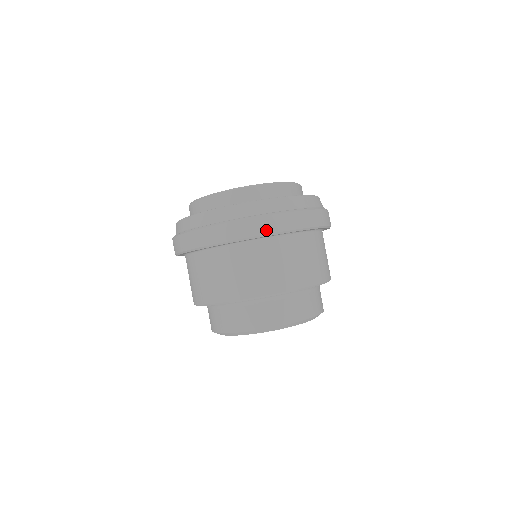
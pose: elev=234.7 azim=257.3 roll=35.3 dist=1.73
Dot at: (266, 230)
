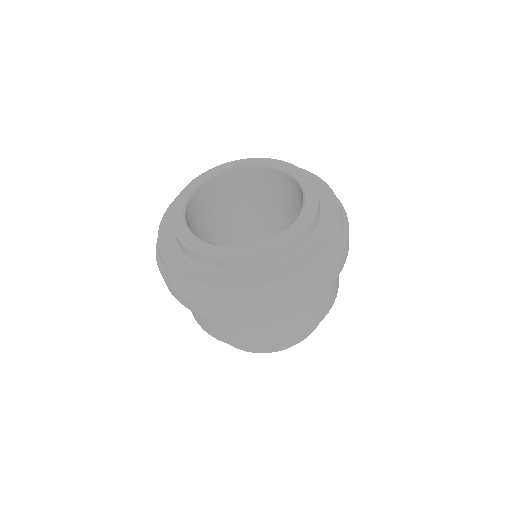
Dot at: (283, 312)
